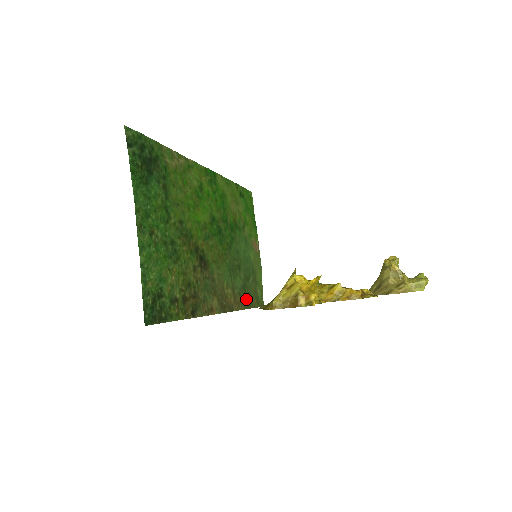
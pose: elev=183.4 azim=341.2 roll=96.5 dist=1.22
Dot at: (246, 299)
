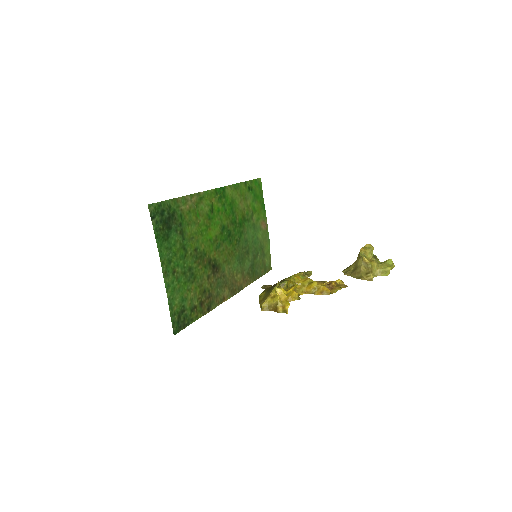
Dot at: (254, 274)
